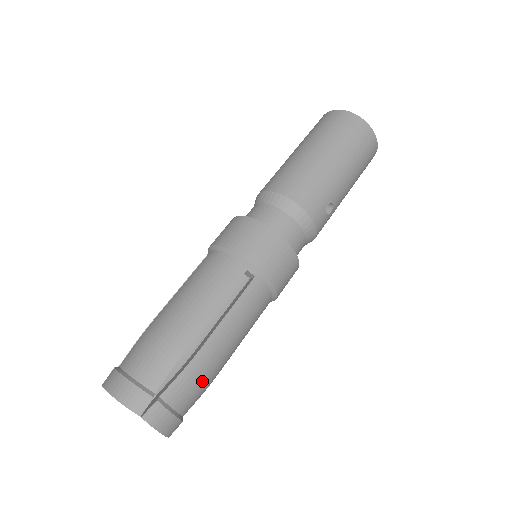
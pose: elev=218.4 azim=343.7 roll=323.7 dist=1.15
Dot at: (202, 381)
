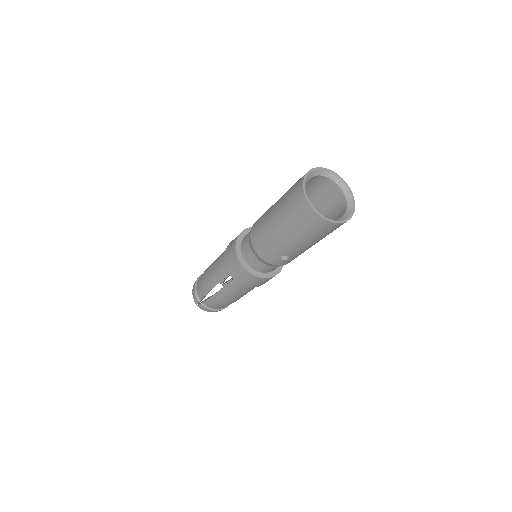
Dot at: (220, 305)
